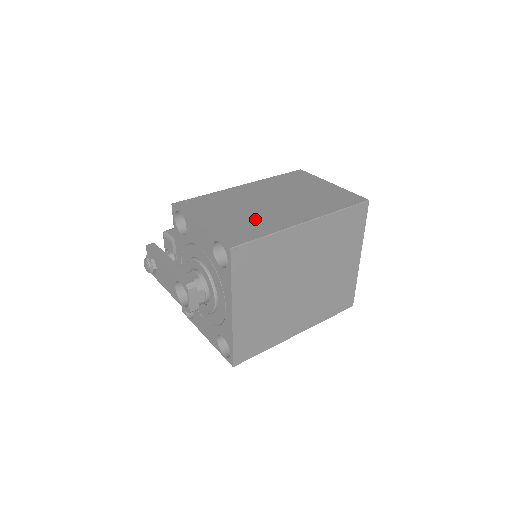
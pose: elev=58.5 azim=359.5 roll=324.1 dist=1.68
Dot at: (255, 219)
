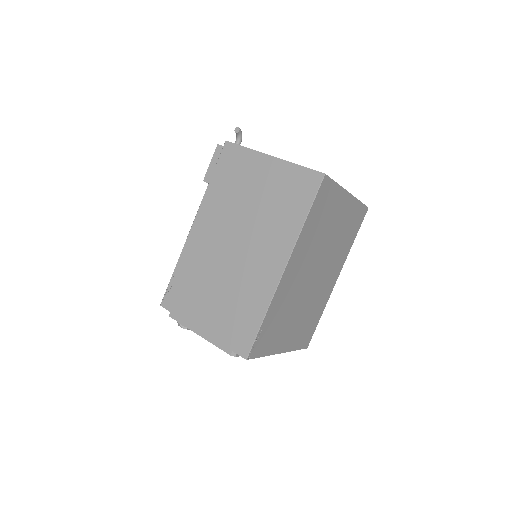
Dot at: (239, 293)
